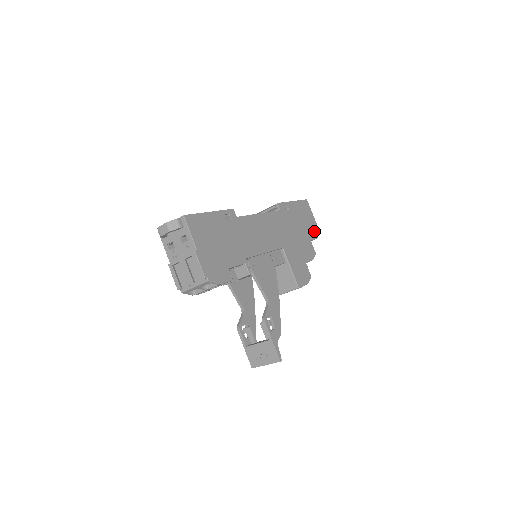
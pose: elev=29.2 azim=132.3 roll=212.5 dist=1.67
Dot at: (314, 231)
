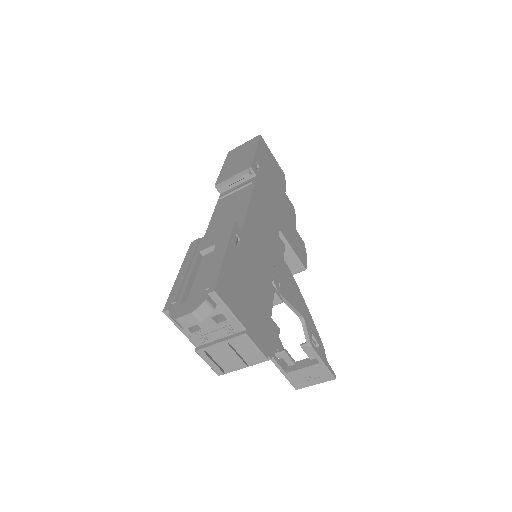
Dot at: (281, 176)
